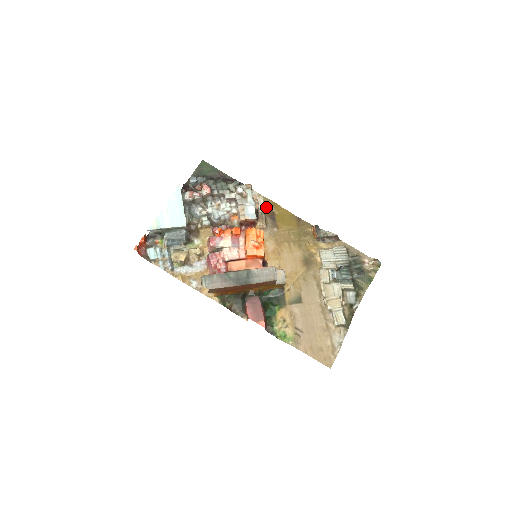
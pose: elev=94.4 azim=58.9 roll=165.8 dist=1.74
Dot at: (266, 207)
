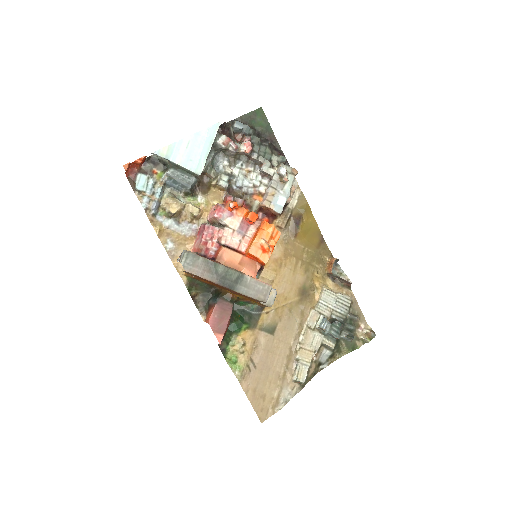
Dot at: (297, 205)
